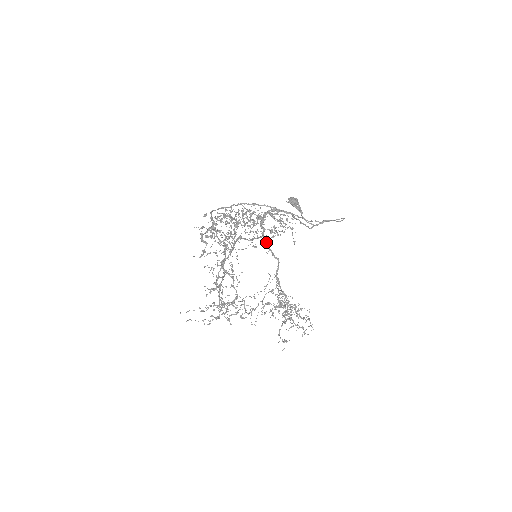
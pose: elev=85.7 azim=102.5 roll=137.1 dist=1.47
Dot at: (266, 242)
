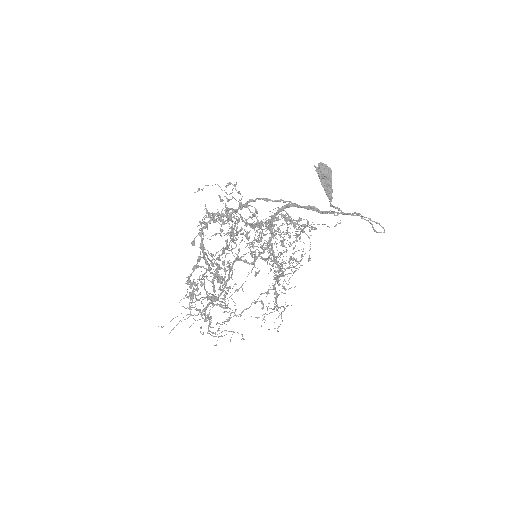
Dot at: (272, 254)
